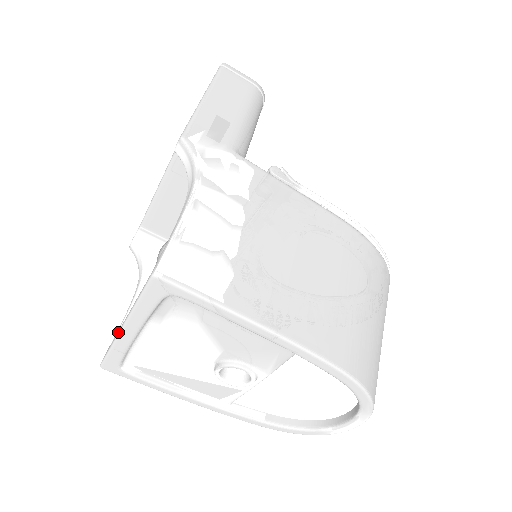
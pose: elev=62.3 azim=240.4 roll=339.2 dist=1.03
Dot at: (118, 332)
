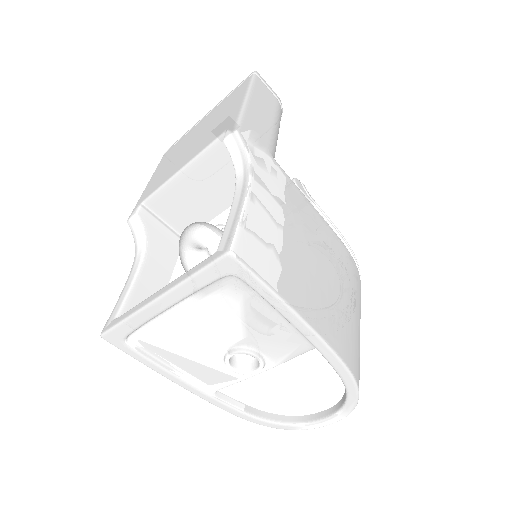
Dot at: (148, 302)
